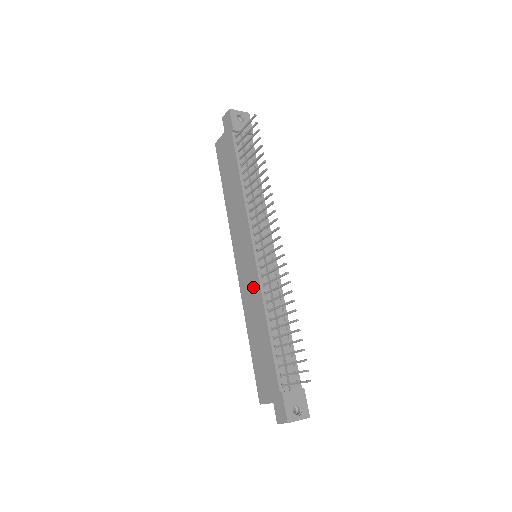
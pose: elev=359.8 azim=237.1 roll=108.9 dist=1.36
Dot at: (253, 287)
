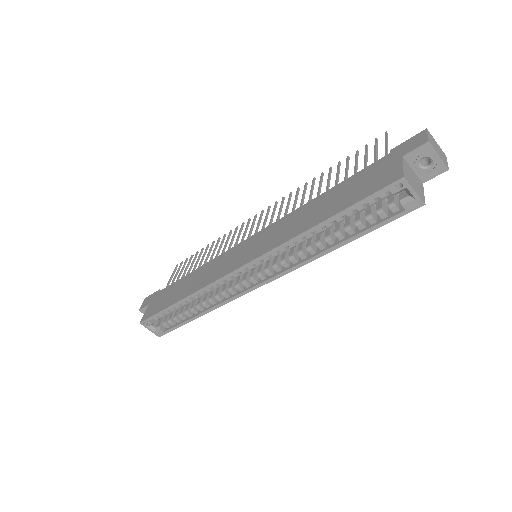
Dot at: (276, 228)
